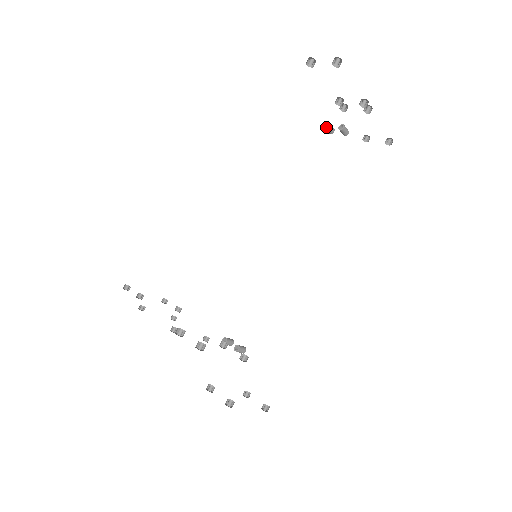
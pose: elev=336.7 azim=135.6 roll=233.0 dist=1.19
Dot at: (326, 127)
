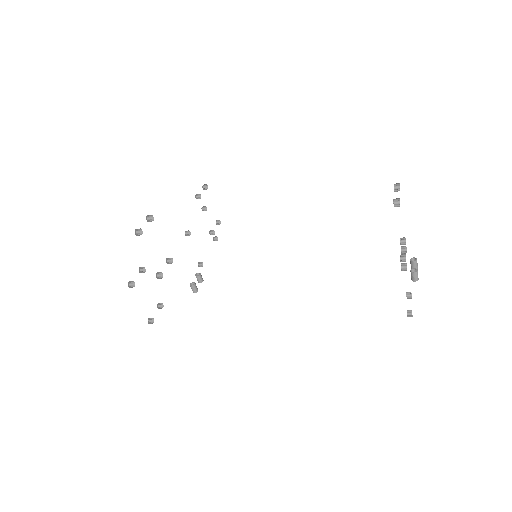
Dot at: (411, 259)
